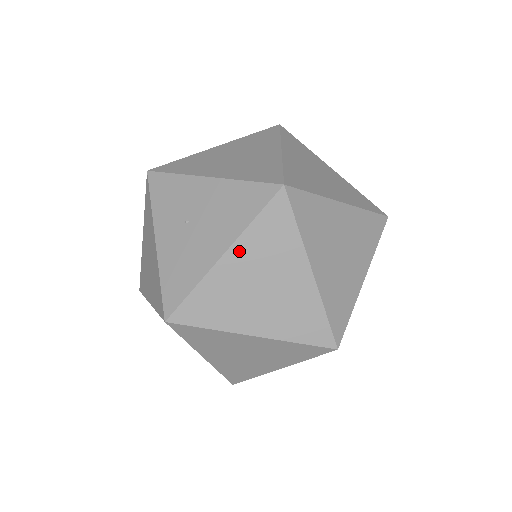
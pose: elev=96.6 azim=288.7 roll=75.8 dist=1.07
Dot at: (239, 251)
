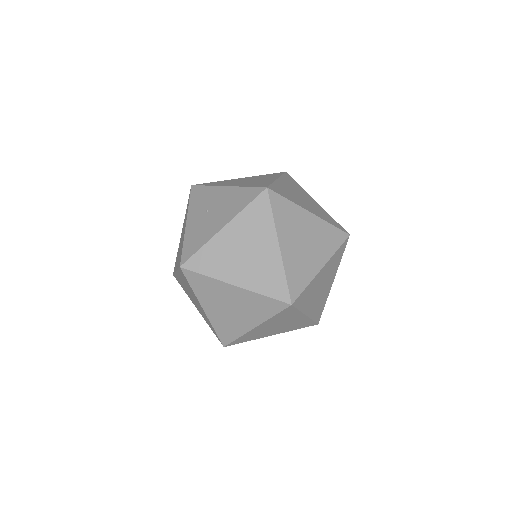
Dot at: (234, 226)
